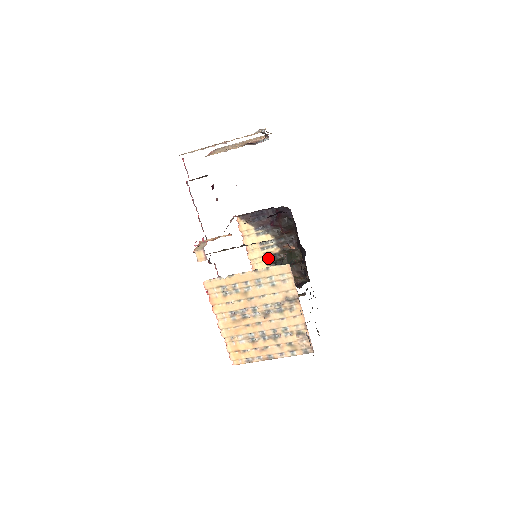
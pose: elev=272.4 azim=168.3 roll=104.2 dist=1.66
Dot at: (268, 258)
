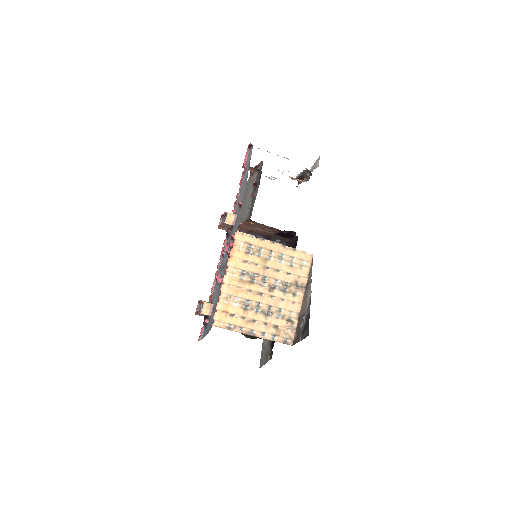
Dot at: occluded
